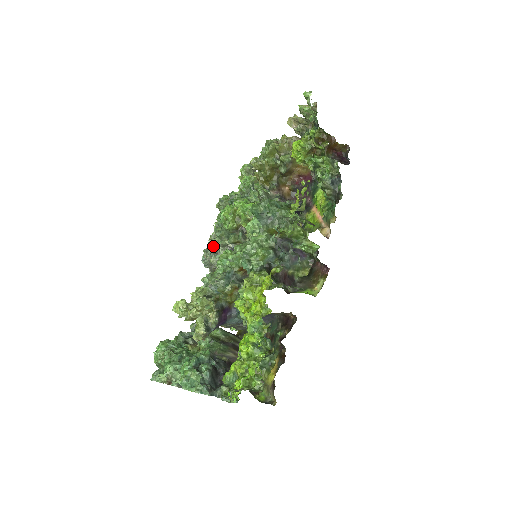
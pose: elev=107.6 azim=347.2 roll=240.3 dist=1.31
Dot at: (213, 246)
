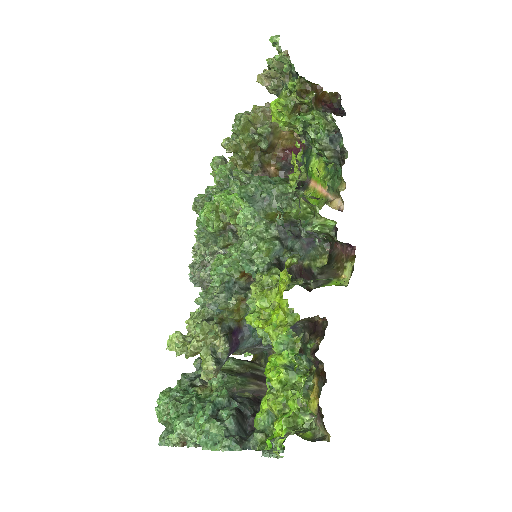
Dot at: (199, 258)
